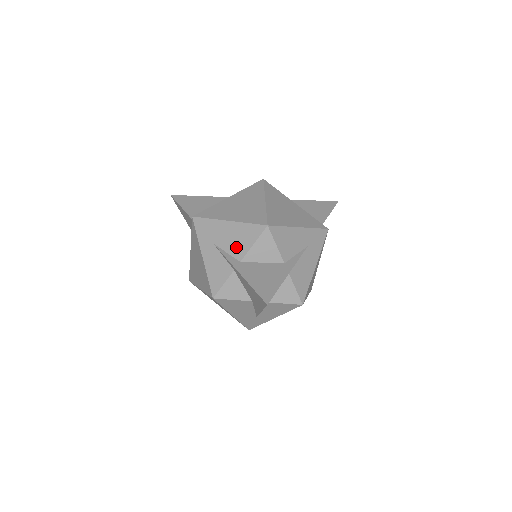
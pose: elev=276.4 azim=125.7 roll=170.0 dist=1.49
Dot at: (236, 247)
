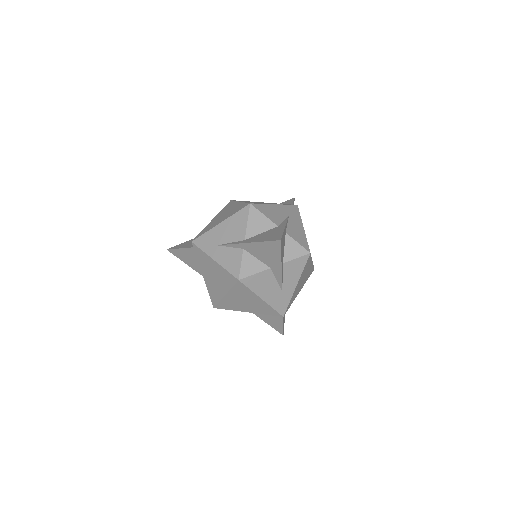
Dot at: (236, 234)
